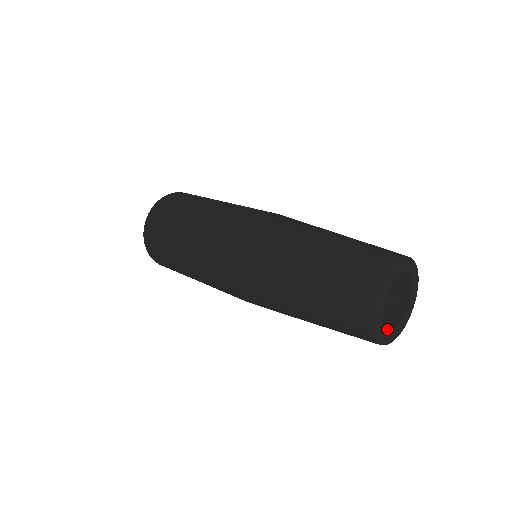
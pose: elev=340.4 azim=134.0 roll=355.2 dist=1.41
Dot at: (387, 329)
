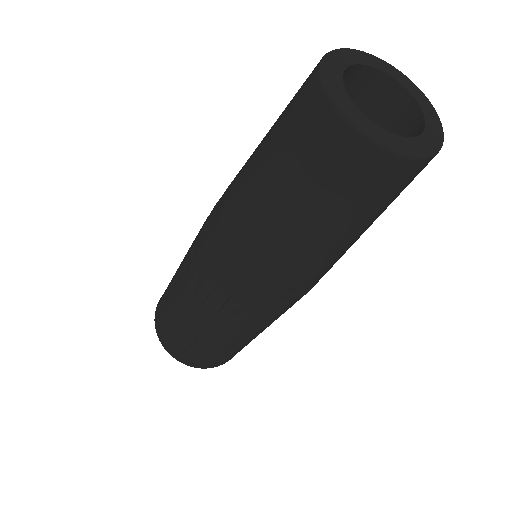
Dot at: occluded
